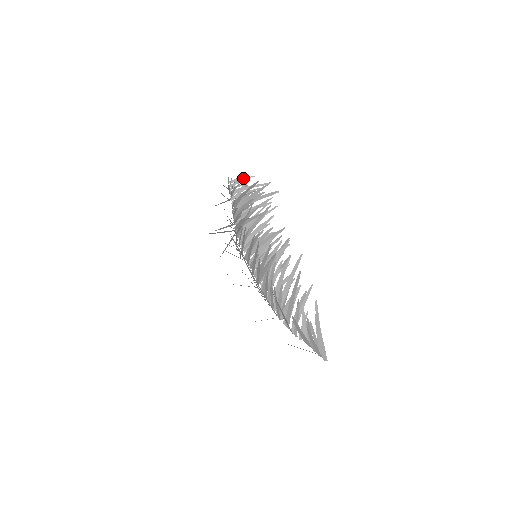
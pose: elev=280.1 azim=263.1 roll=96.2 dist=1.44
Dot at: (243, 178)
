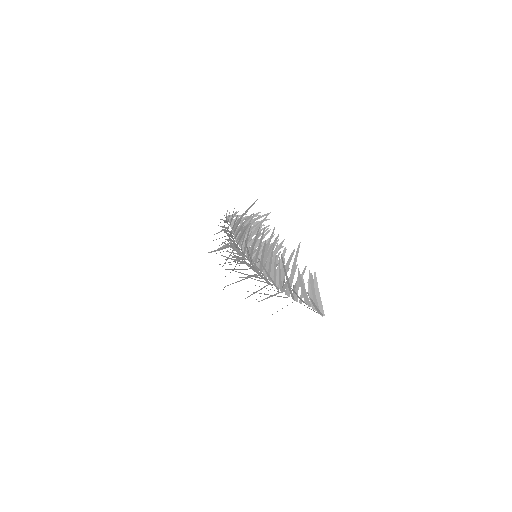
Dot at: occluded
